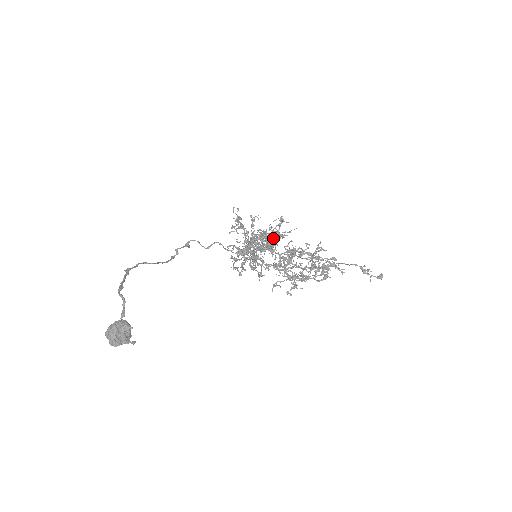
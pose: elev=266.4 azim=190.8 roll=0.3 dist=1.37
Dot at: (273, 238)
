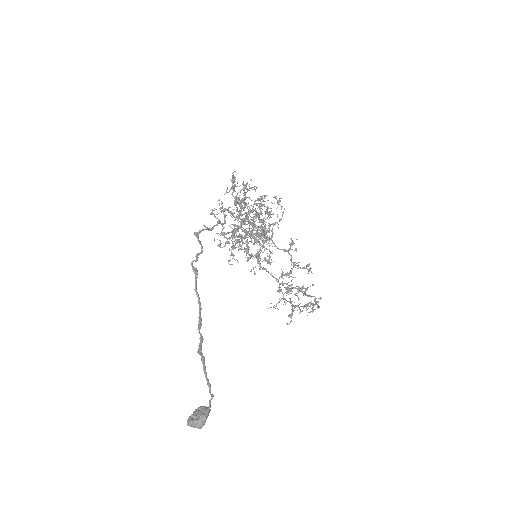
Dot at: (261, 214)
